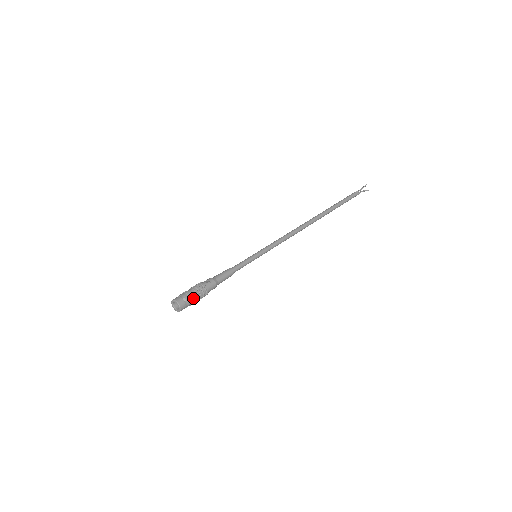
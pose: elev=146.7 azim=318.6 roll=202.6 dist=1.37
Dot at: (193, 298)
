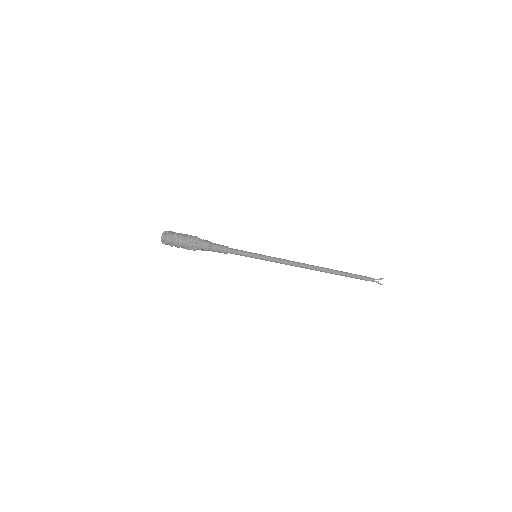
Dot at: (183, 240)
